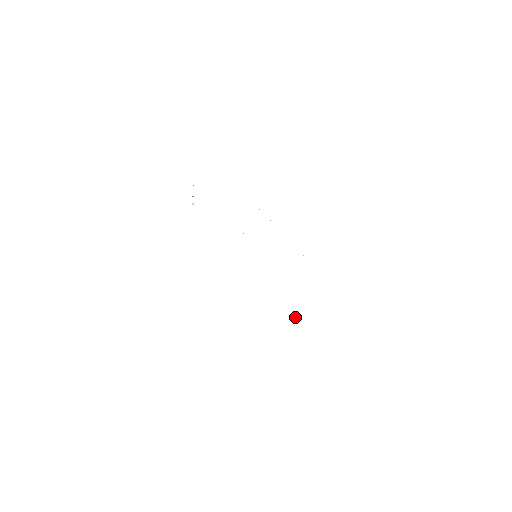
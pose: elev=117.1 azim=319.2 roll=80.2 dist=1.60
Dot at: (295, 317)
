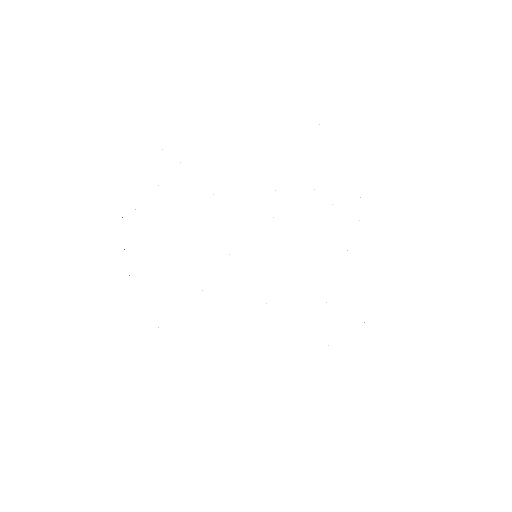
Dot at: occluded
